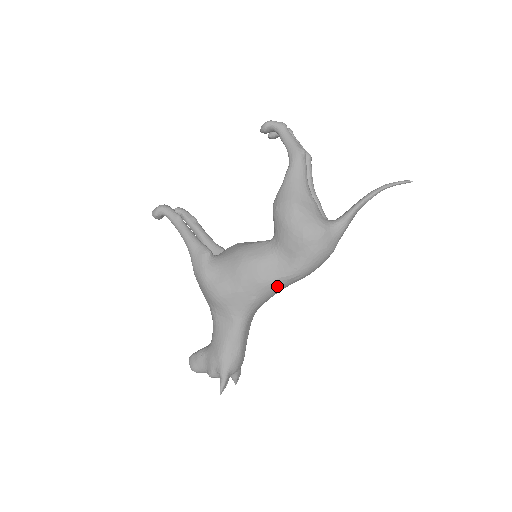
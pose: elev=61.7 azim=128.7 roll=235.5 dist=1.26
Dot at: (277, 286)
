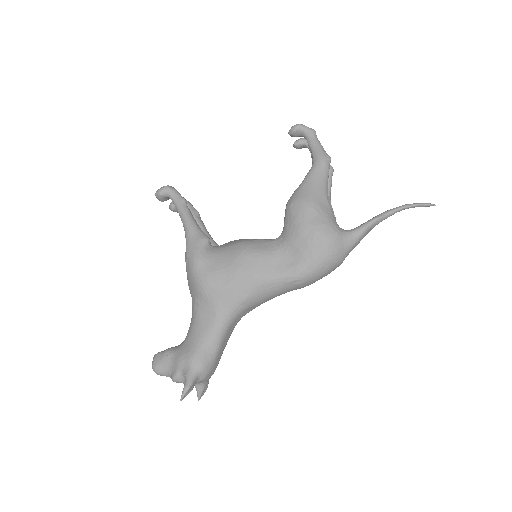
Dot at: (274, 287)
